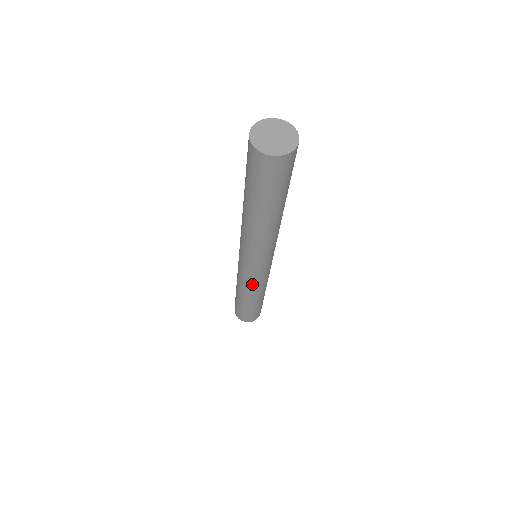
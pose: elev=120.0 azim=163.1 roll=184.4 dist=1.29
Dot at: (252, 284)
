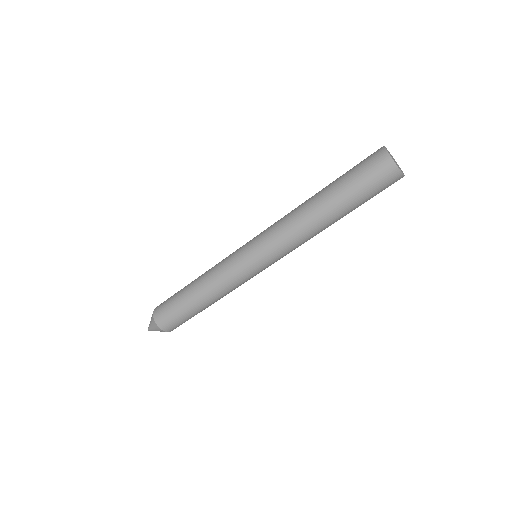
Dot at: (238, 283)
